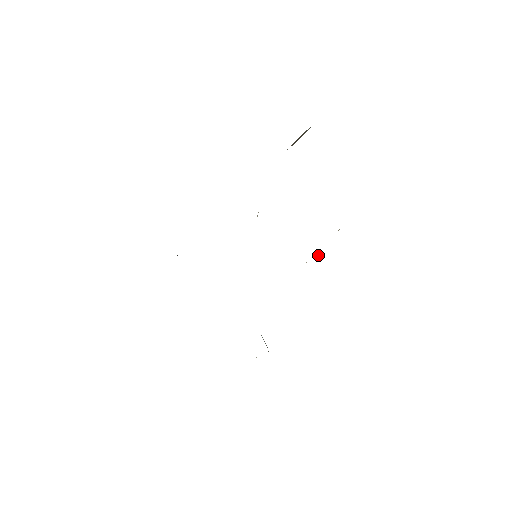
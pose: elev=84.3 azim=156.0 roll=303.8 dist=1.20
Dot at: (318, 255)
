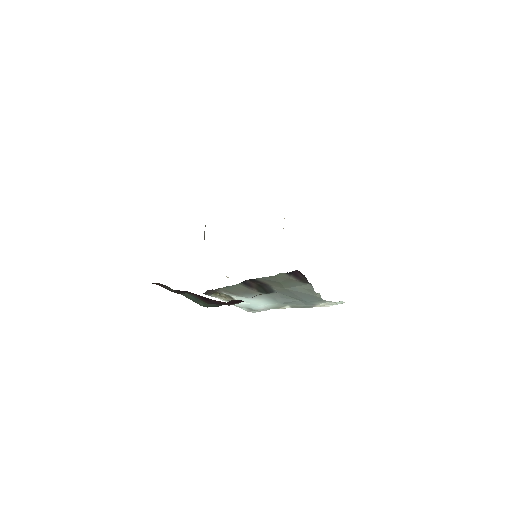
Dot at: (284, 218)
